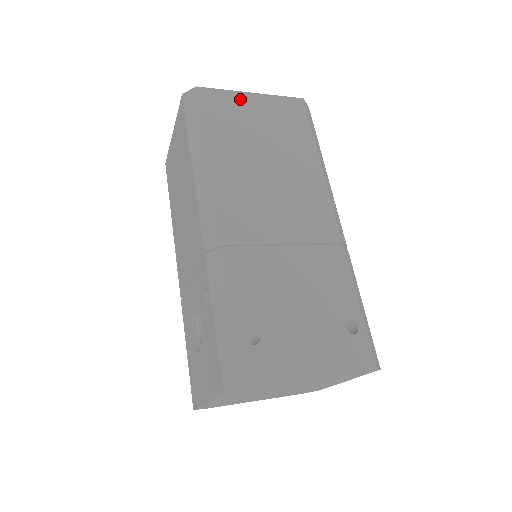
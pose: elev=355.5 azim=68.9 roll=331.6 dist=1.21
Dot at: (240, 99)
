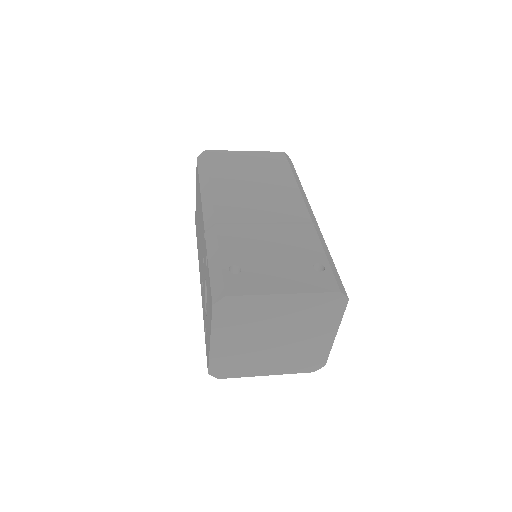
Dot at: (236, 154)
